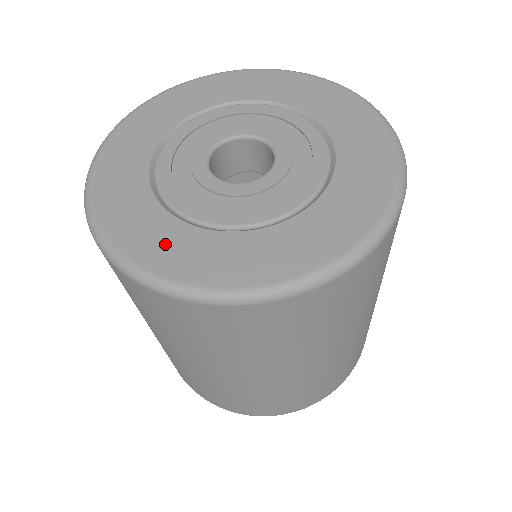
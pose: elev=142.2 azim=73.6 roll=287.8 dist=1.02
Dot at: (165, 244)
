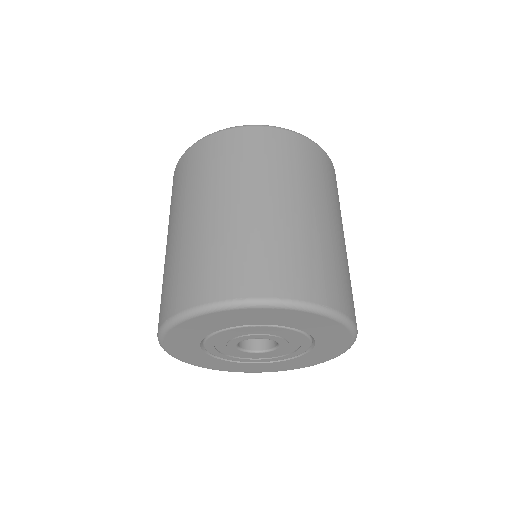
Dot at: (240, 368)
